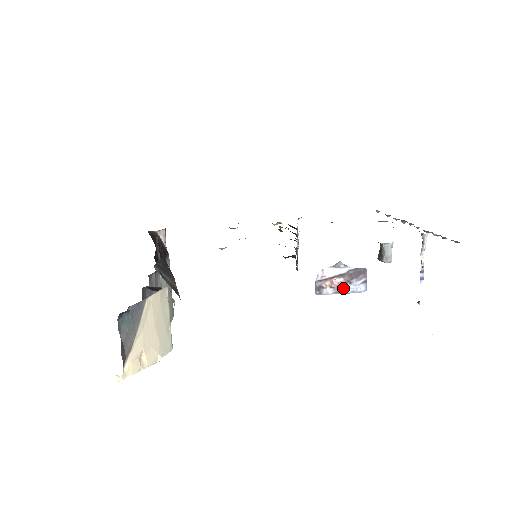
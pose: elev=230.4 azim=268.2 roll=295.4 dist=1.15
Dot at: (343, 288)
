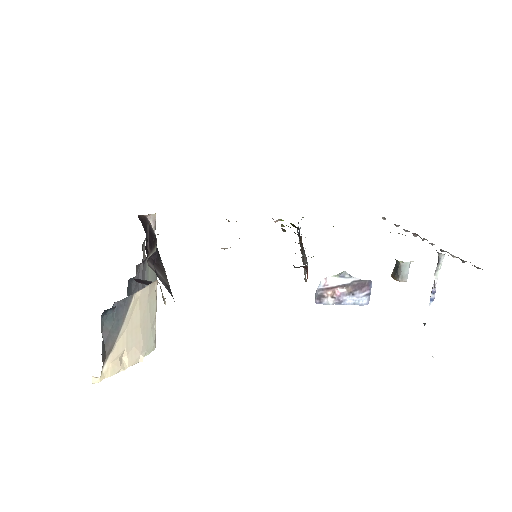
Dot at: (345, 299)
